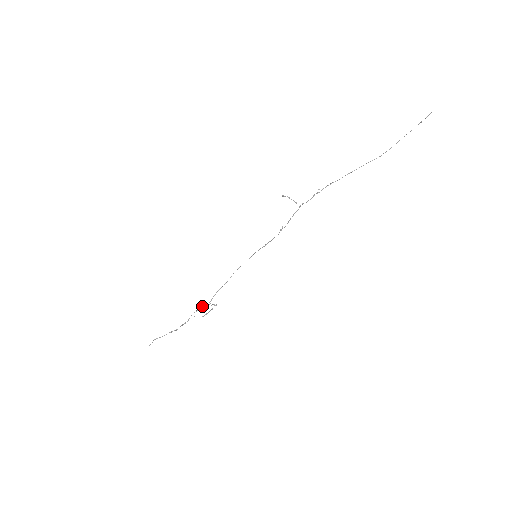
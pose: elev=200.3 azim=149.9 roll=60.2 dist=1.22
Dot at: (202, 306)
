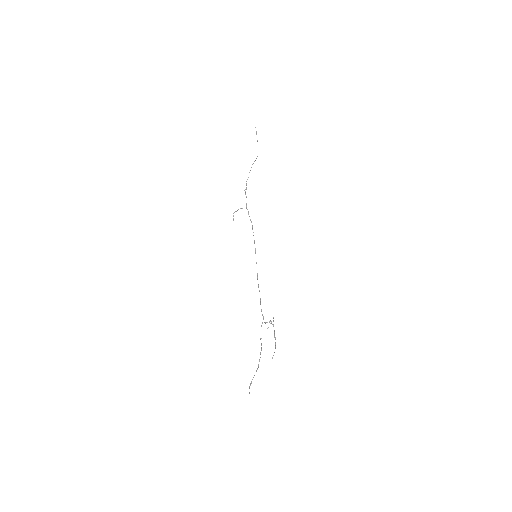
Dot at: occluded
